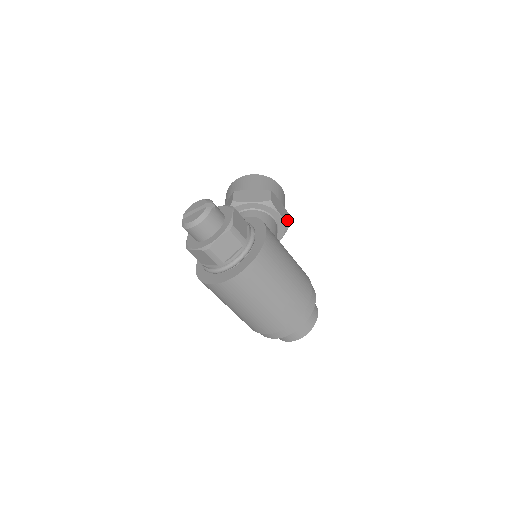
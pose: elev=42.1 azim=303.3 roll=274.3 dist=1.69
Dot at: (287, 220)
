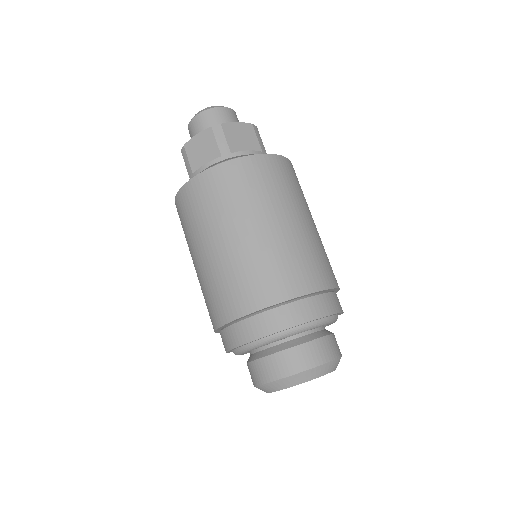
Dot at: occluded
